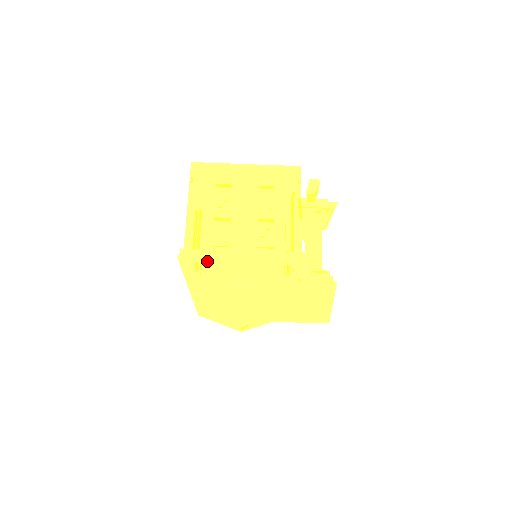
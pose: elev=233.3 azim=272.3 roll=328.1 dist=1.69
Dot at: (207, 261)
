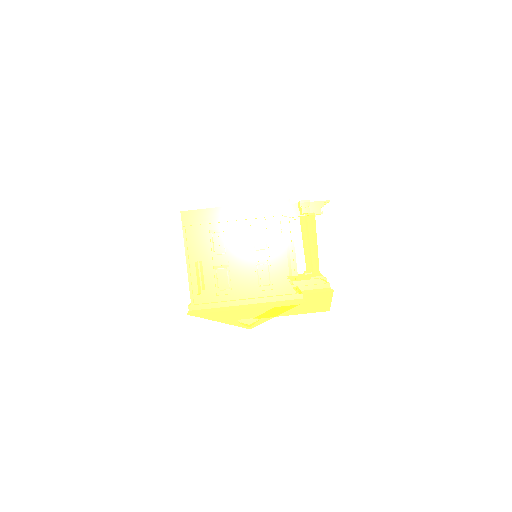
Dot at: (214, 313)
